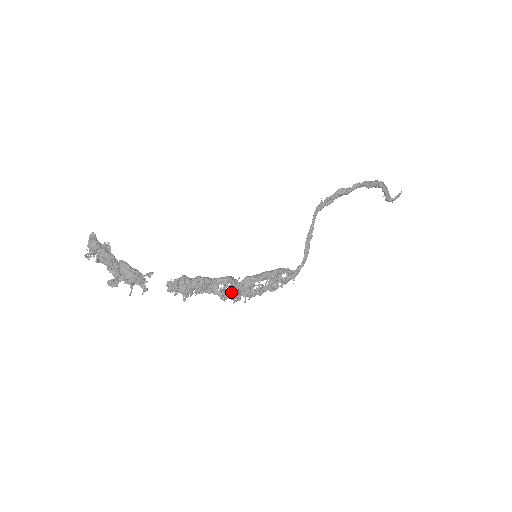
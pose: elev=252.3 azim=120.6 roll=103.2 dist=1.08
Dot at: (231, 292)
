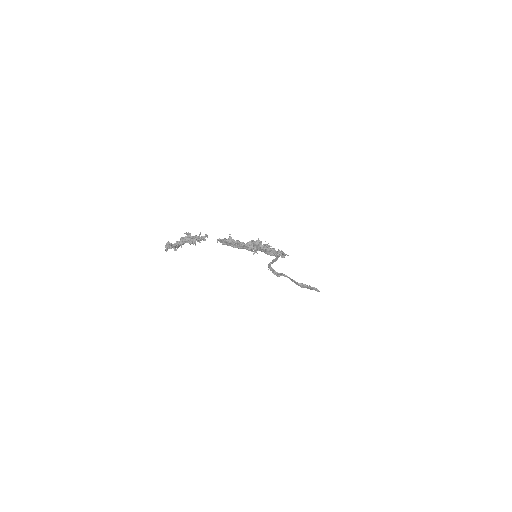
Dot at: (254, 243)
